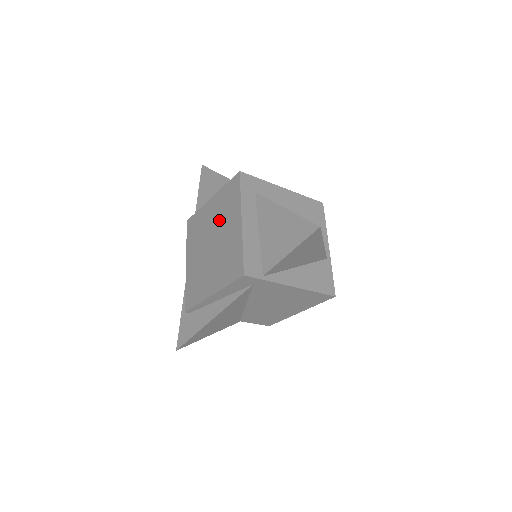
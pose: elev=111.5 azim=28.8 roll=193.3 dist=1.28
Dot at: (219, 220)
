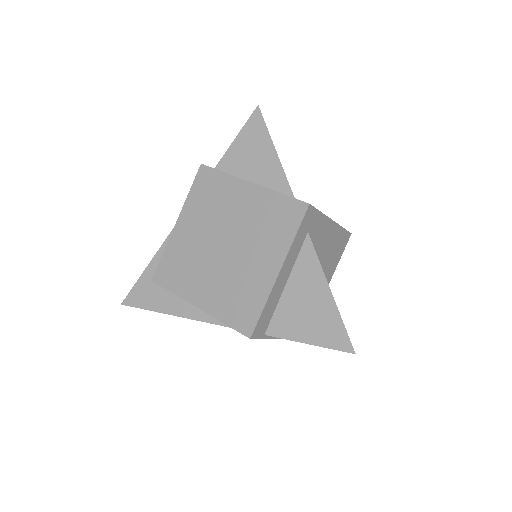
Dot at: (249, 230)
